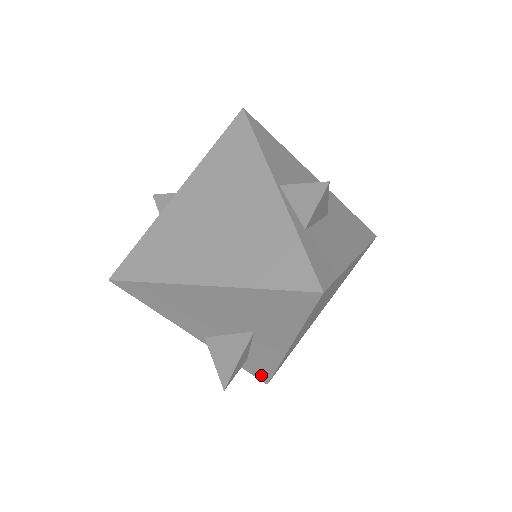
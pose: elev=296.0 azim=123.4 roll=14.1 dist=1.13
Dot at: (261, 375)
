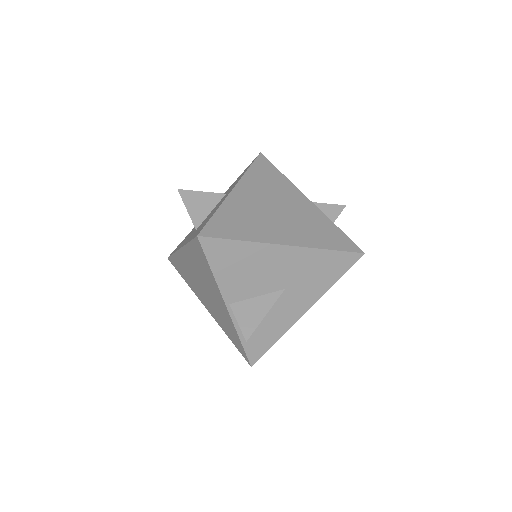
Dot at: occluded
